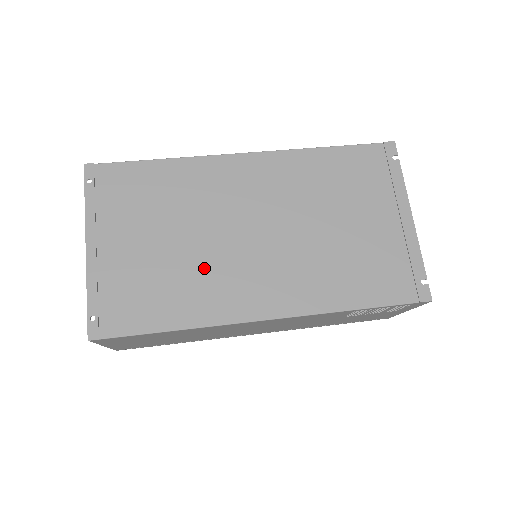
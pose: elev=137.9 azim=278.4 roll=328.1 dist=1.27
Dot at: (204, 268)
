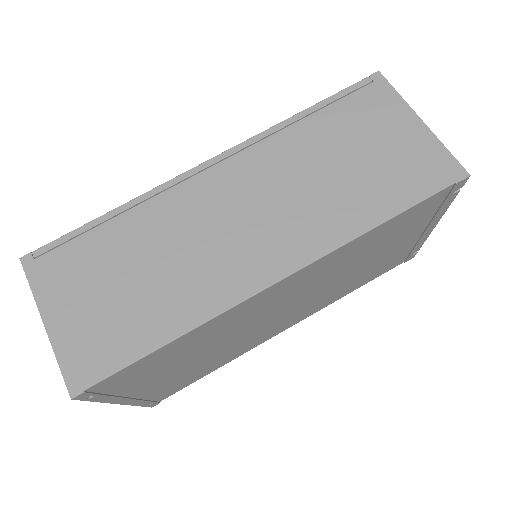
Dot at: (236, 346)
